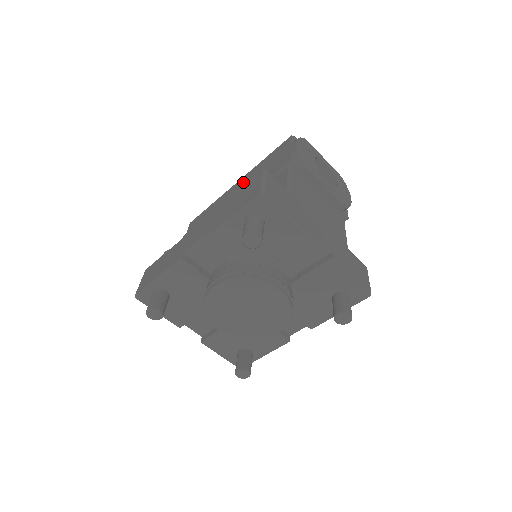
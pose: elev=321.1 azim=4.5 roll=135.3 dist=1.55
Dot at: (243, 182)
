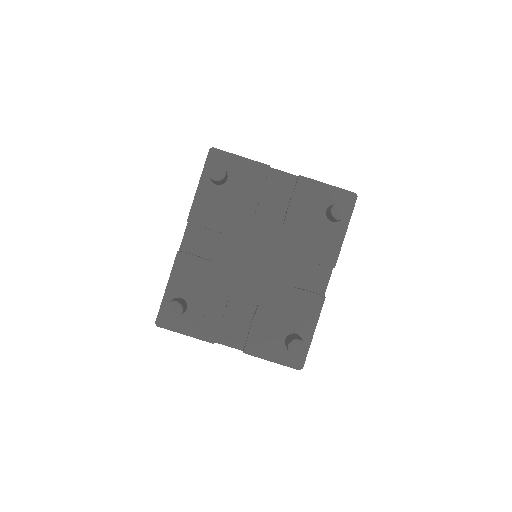
Dot at: occluded
